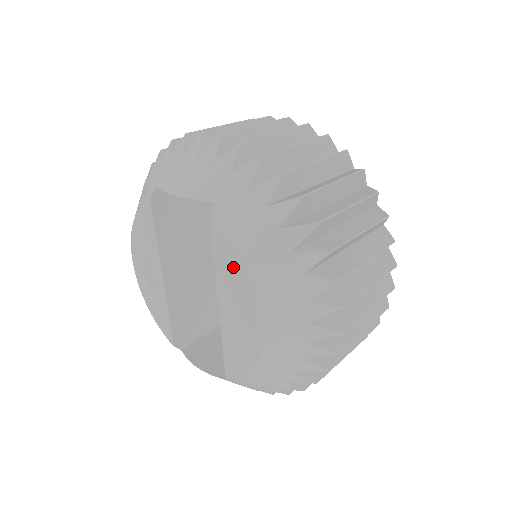
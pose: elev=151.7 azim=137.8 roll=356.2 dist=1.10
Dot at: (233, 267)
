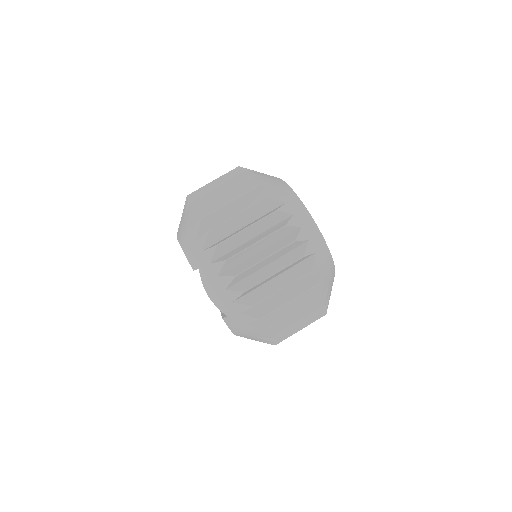
Dot at: occluded
